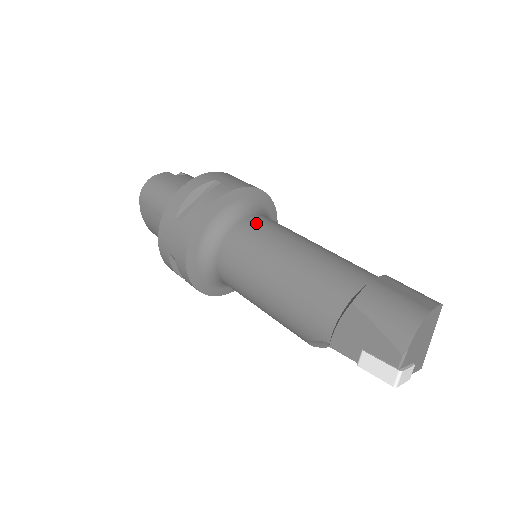
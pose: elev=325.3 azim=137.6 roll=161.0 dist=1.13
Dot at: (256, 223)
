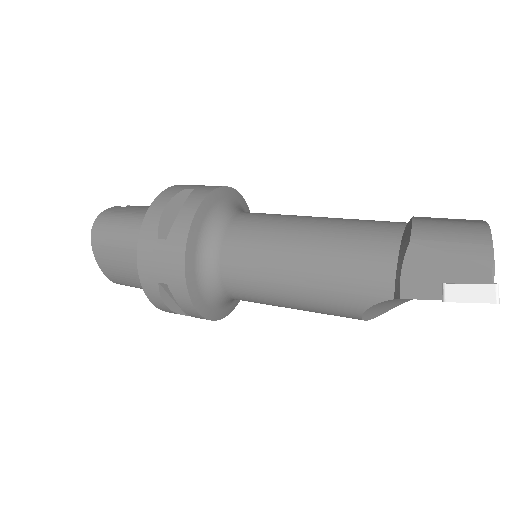
Dot at: (250, 217)
